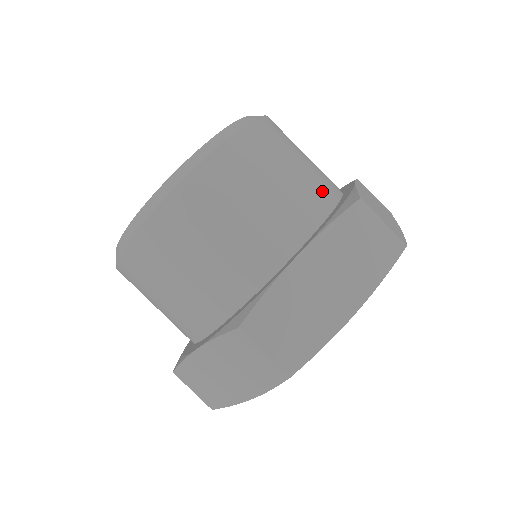
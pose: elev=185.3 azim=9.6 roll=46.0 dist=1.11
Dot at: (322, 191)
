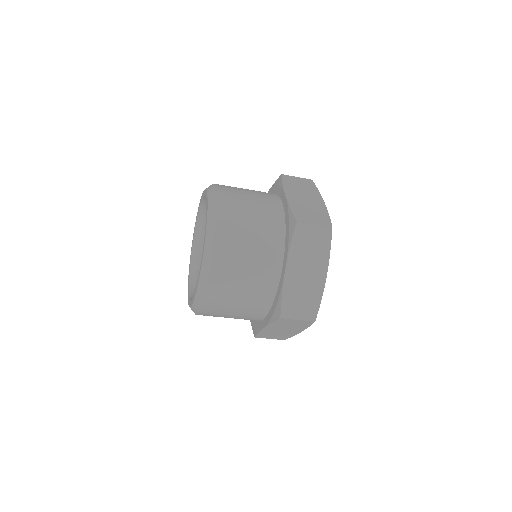
Dot at: occluded
